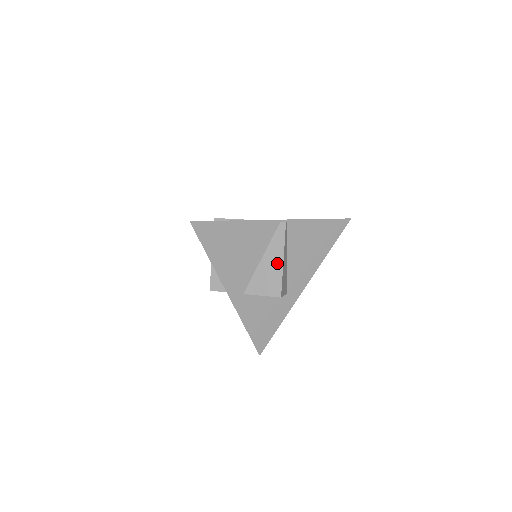
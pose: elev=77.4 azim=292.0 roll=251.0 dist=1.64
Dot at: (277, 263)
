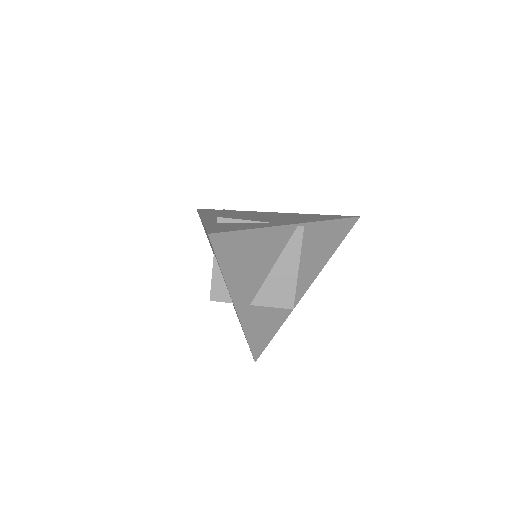
Dot at: (291, 272)
